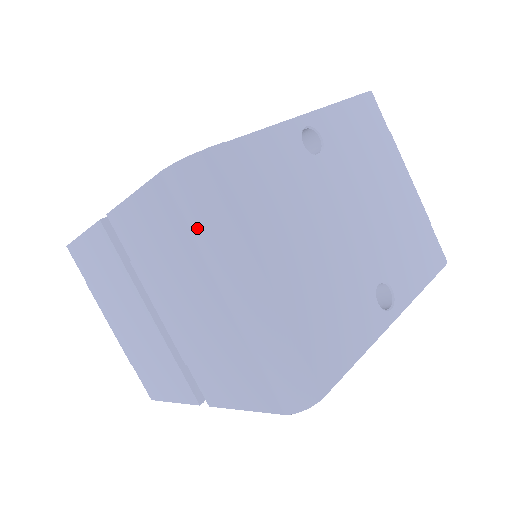
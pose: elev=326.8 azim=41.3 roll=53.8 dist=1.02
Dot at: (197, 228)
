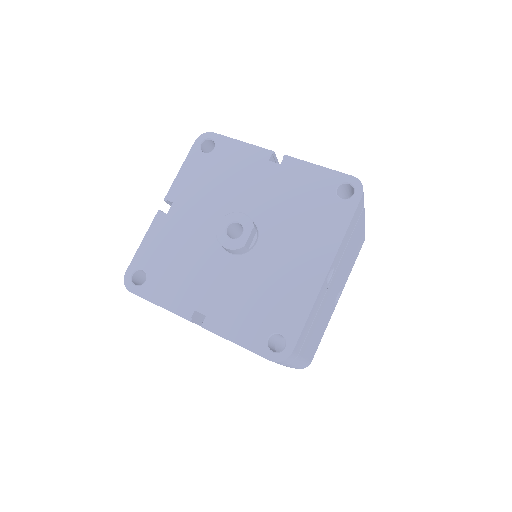
Dot at: occluded
